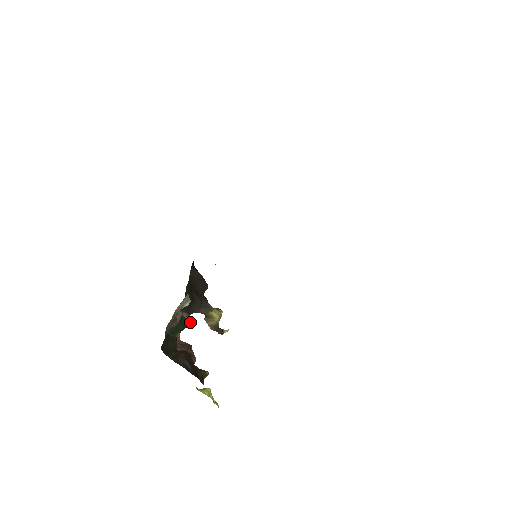
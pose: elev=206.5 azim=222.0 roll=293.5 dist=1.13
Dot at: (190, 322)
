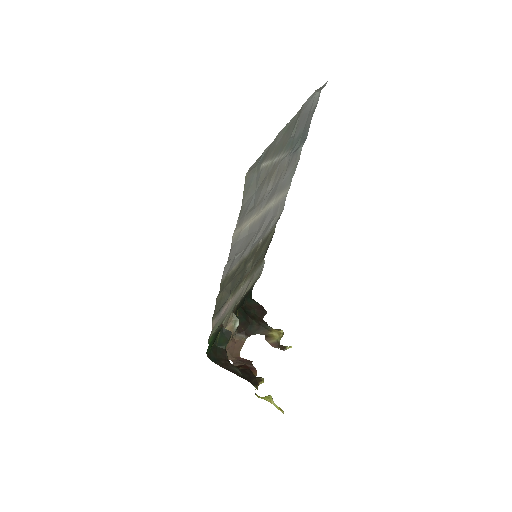
Dot at: (231, 332)
